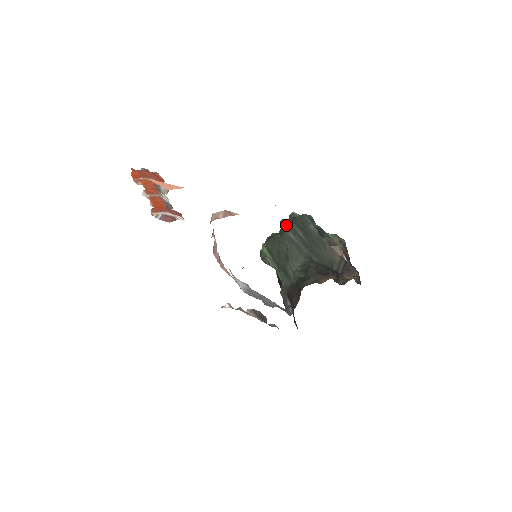
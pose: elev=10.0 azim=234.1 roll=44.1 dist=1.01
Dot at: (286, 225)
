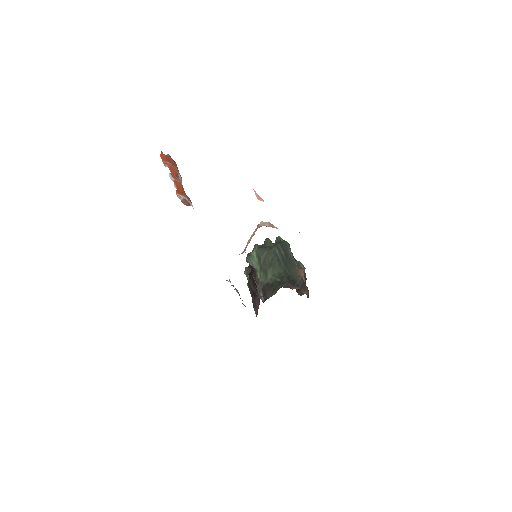
Dot at: (270, 243)
